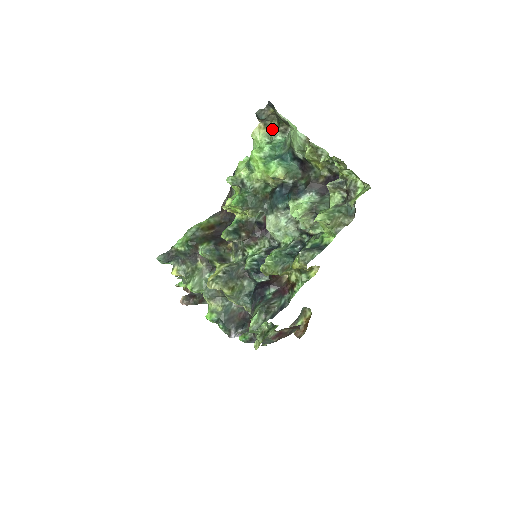
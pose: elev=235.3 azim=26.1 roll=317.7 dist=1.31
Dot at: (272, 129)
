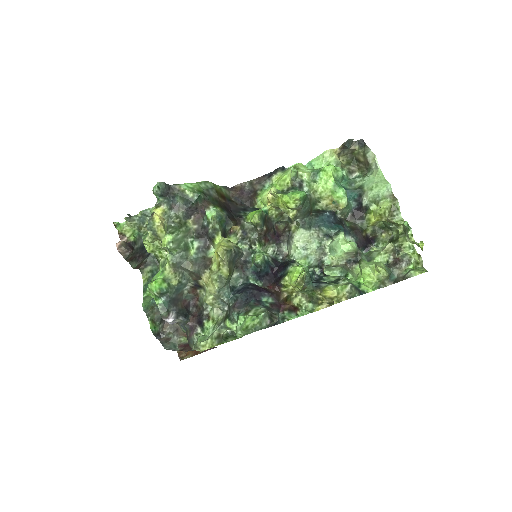
Dot at: (341, 161)
